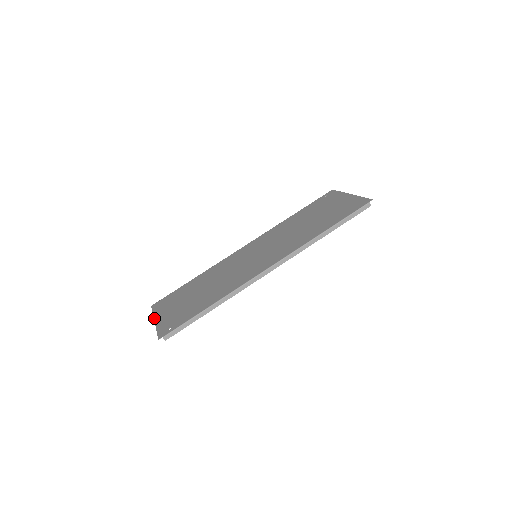
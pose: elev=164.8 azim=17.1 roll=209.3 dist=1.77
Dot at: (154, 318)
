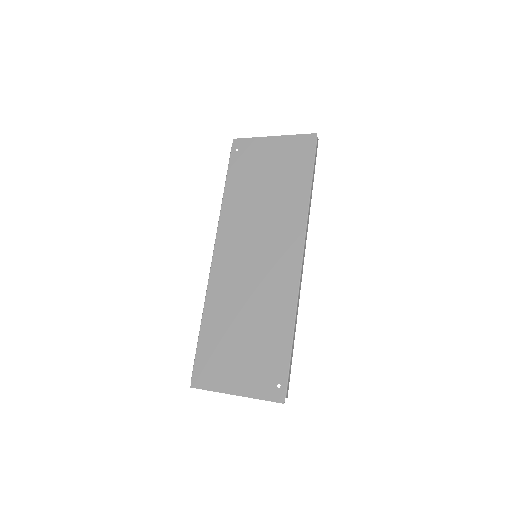
Dot at: (228, 393)
